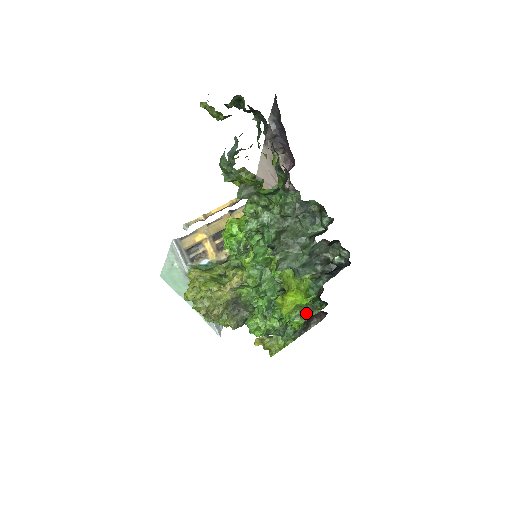
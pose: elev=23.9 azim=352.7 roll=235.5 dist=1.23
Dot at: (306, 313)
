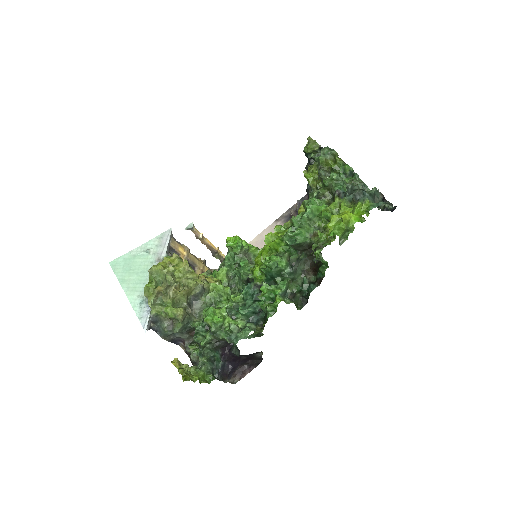
Dot at: (289, 300)
